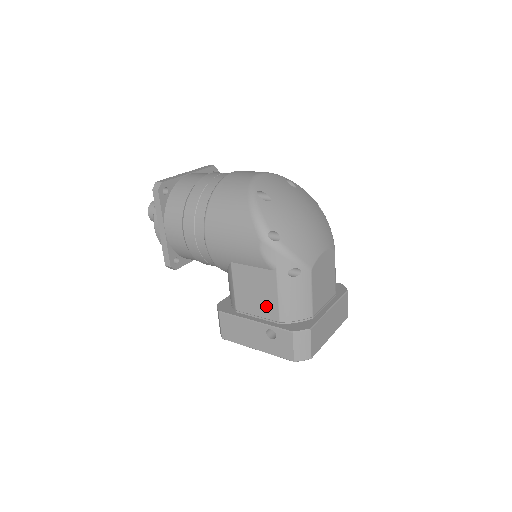
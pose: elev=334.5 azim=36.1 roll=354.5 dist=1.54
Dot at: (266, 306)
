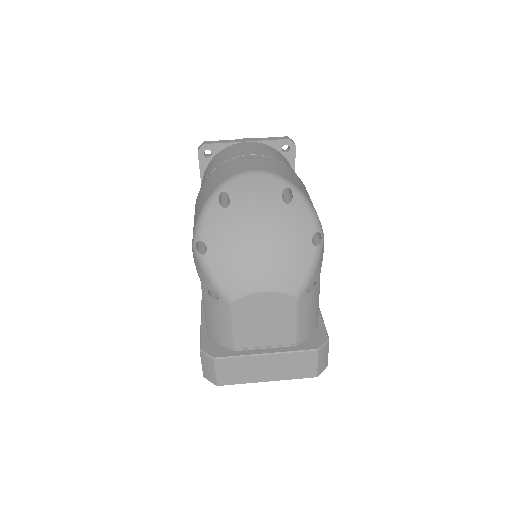
Dot at: occluded
